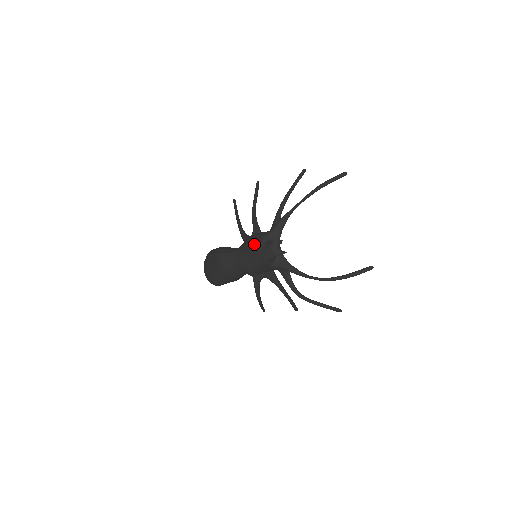
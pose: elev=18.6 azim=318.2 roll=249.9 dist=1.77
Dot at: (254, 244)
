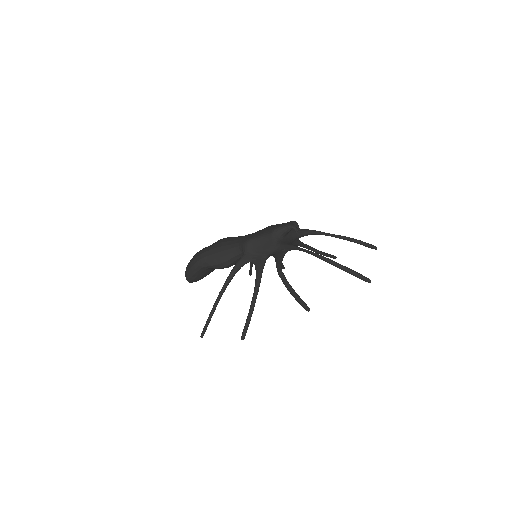
Dot at: (272, 225)
